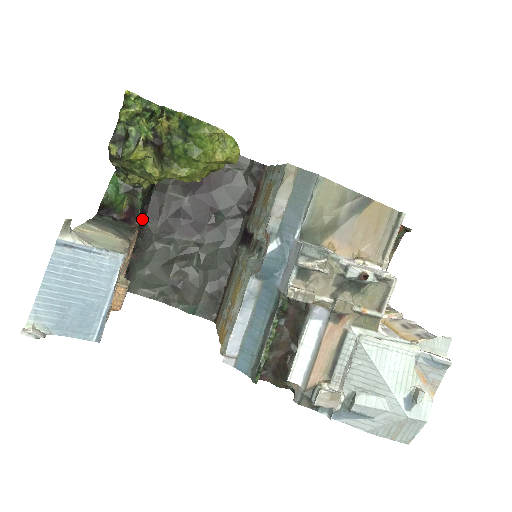
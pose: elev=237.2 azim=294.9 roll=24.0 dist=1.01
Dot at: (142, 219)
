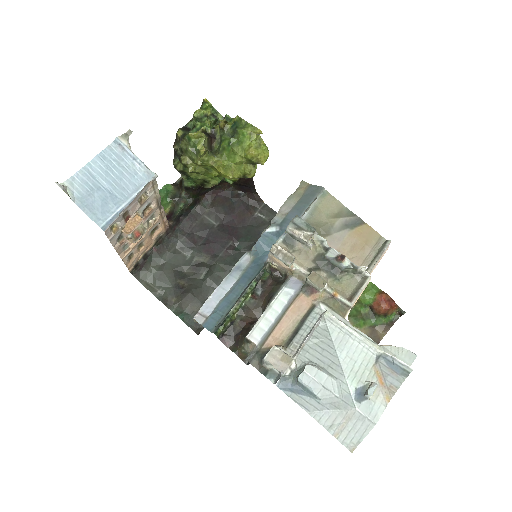
Dot at: (175, 224)
